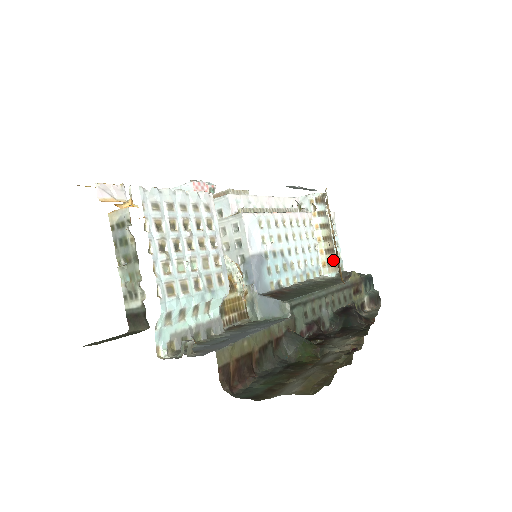
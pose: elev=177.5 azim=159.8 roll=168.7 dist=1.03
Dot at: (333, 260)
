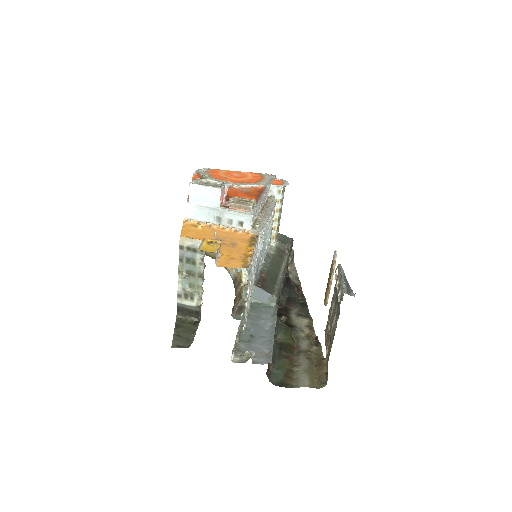
Dot at: occluded
